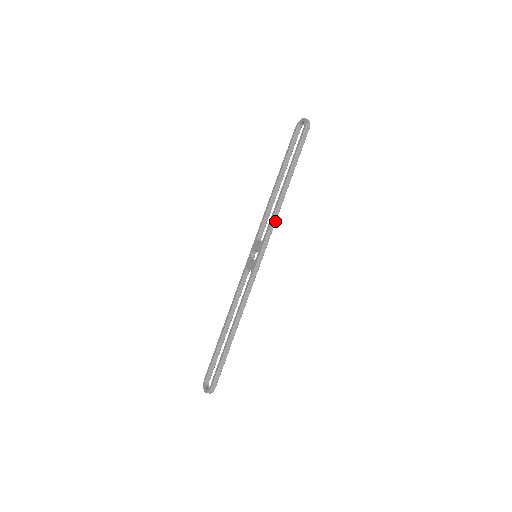
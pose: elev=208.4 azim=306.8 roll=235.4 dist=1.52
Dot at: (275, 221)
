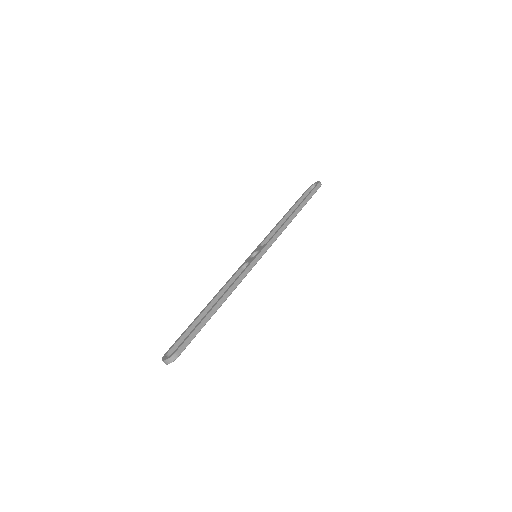
Dot at: (281, 233)
